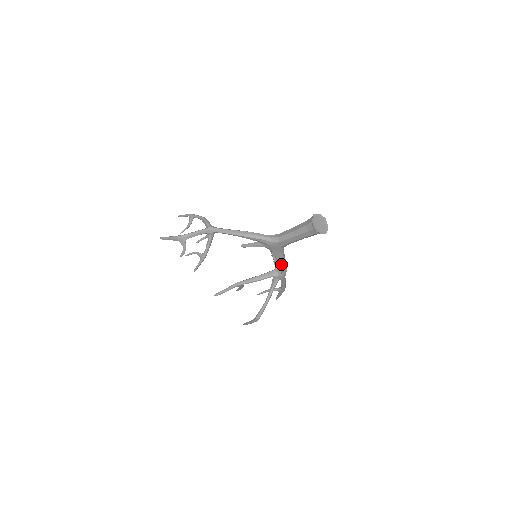
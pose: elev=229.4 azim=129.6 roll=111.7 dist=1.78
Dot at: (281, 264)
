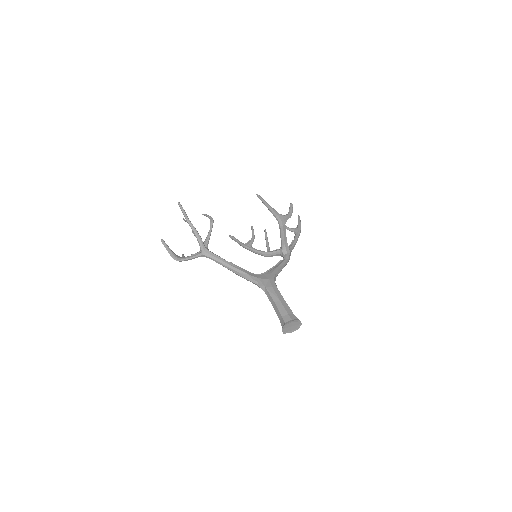
Dot at: occluded
